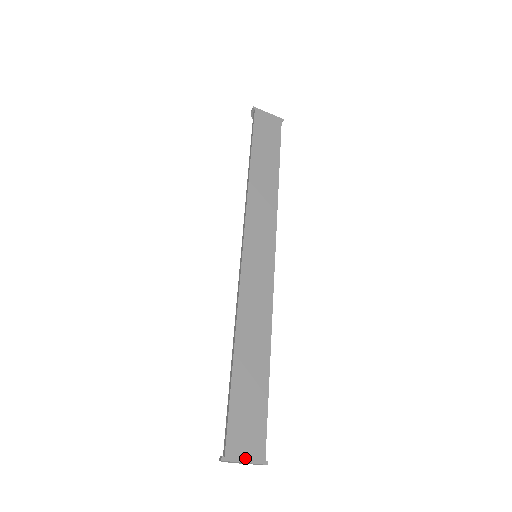
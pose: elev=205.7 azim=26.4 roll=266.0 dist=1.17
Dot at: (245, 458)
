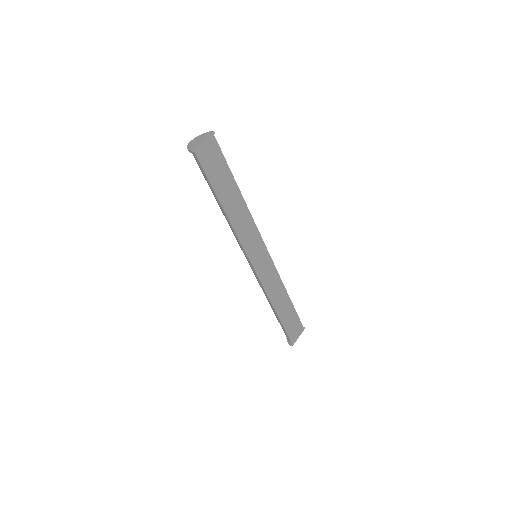
Dot at: (298, 336)
